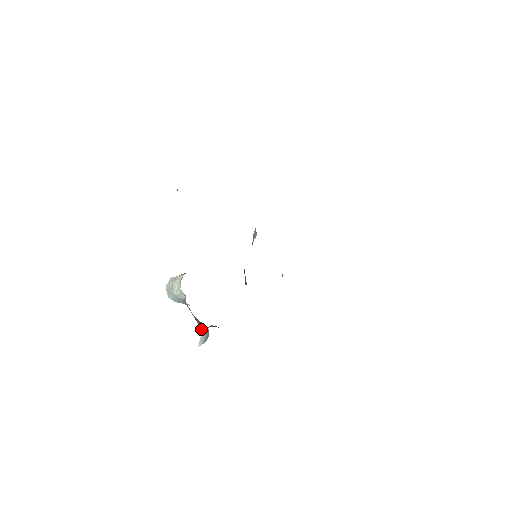
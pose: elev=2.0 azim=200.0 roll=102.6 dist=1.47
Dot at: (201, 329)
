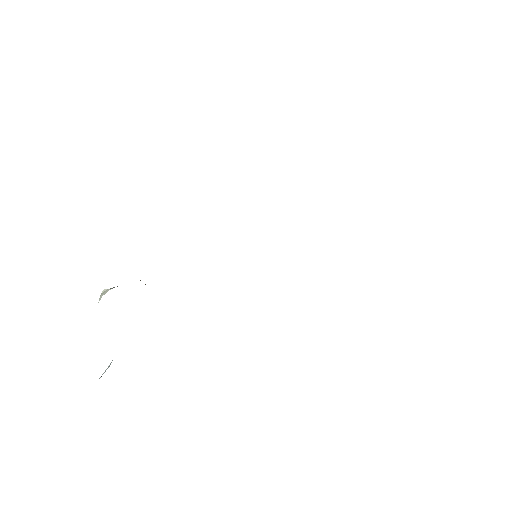
Dot at: occluded
